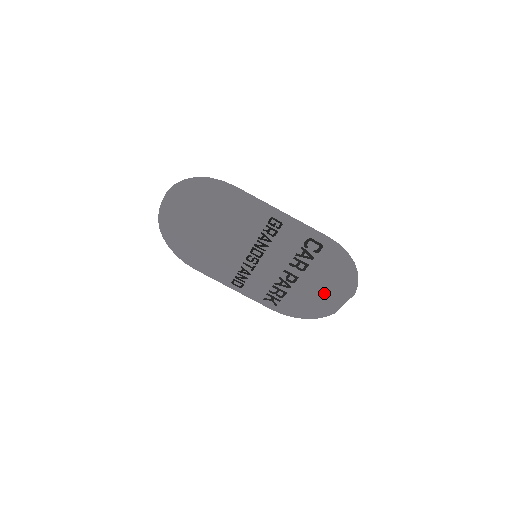
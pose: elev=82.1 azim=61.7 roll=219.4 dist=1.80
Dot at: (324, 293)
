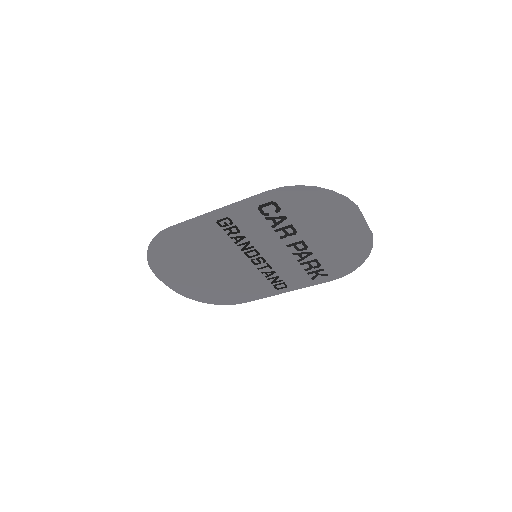
Dot at: (338, 232)
